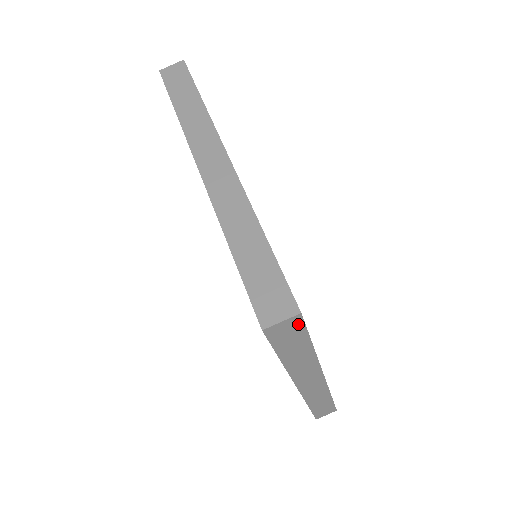
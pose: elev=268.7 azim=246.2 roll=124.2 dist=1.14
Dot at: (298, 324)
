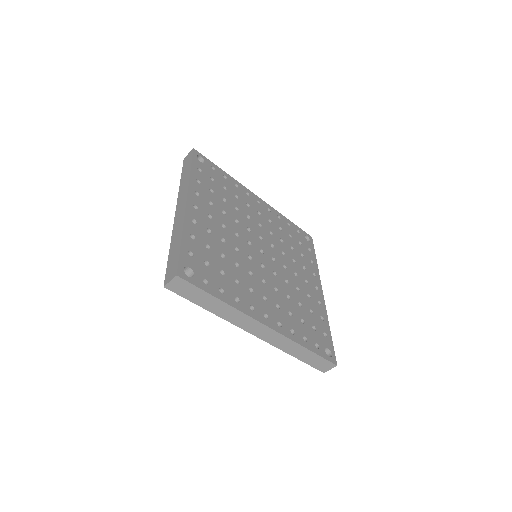
Dot at: (184, 283)
